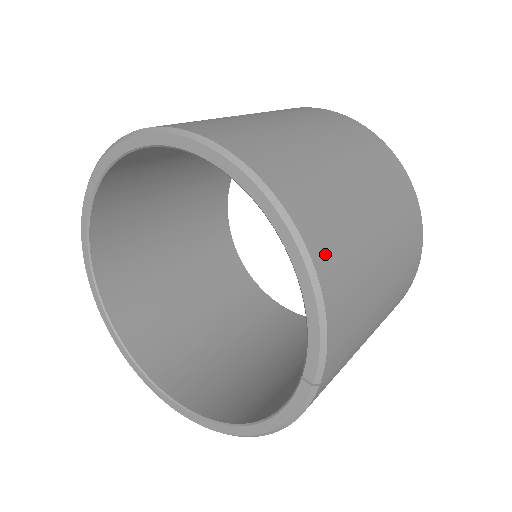
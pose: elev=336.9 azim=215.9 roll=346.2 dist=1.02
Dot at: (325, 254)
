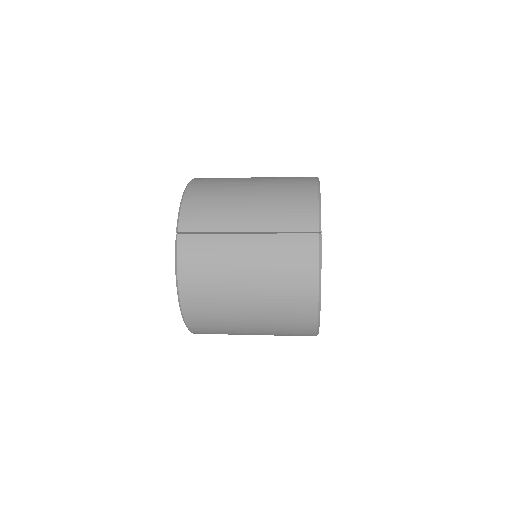
Dot at: (197, 187)
